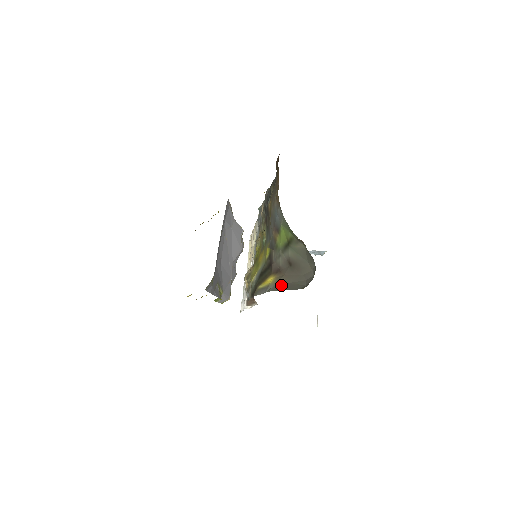
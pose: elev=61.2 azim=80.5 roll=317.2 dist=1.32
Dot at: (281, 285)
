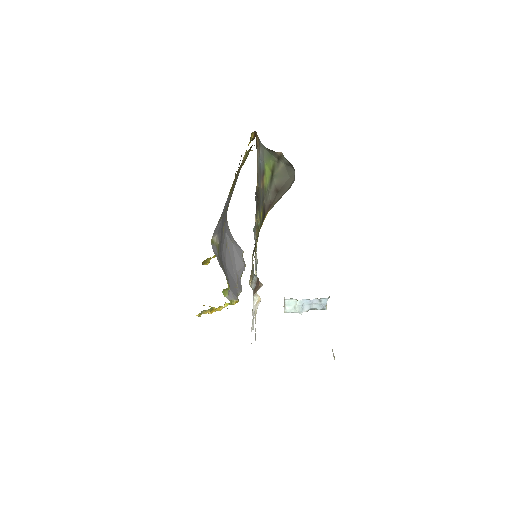
Dot at: (273, 206)
